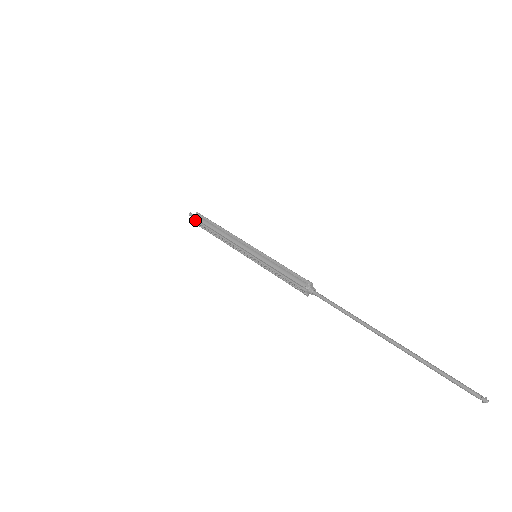
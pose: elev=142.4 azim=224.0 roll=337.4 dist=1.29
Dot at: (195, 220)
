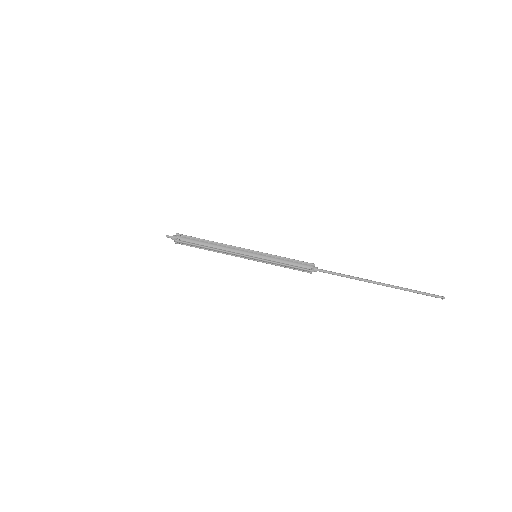
Dot at: occluded
